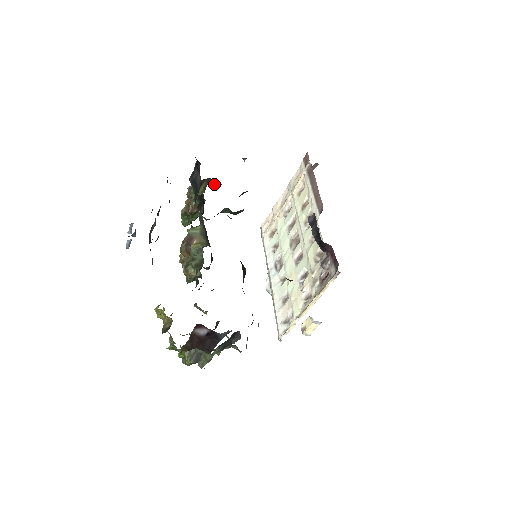
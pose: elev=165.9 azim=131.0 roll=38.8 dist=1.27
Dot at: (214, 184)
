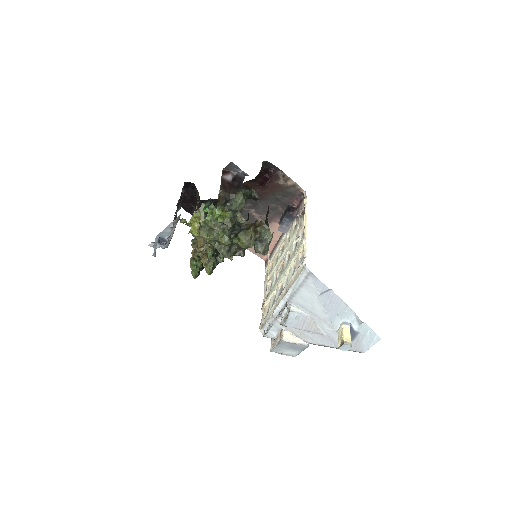
Dot at: occluded
